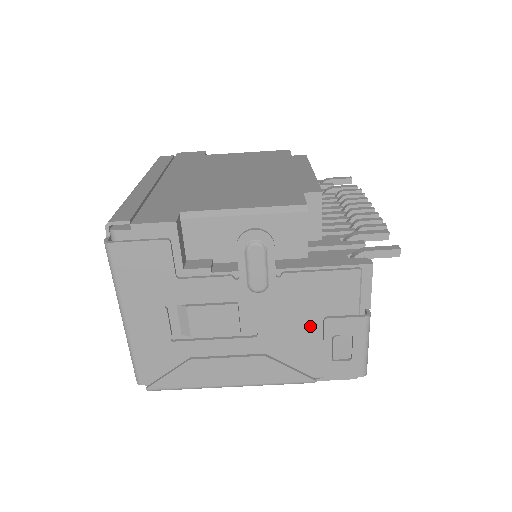
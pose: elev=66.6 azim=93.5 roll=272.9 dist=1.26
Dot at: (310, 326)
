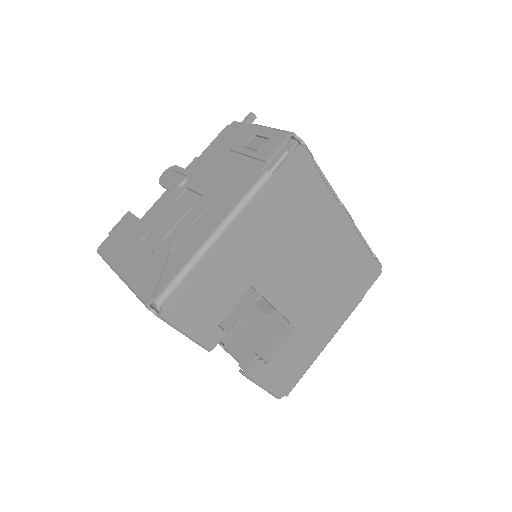
Dot at: (228, 161)
